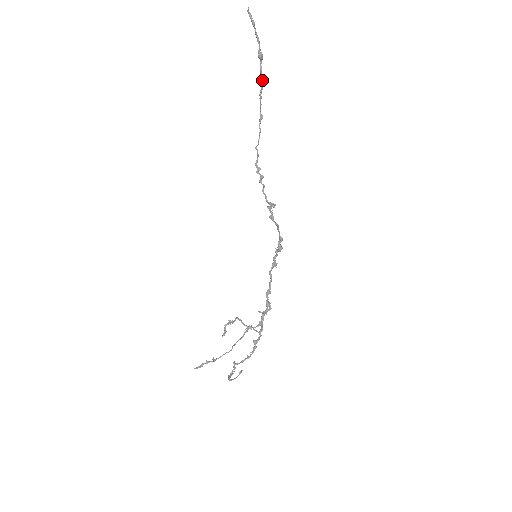
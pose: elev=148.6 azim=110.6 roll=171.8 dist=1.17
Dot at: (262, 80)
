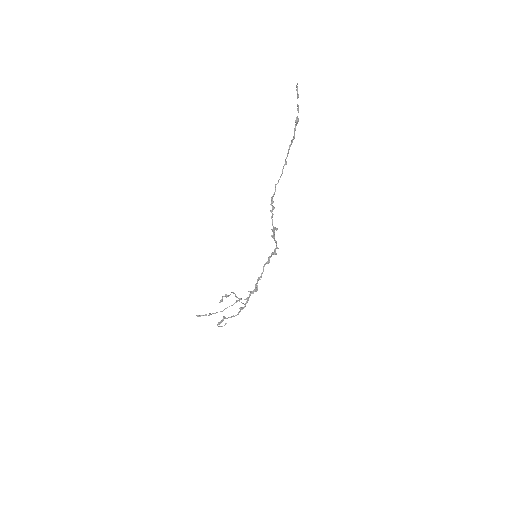
Dot at: (294, 137)
